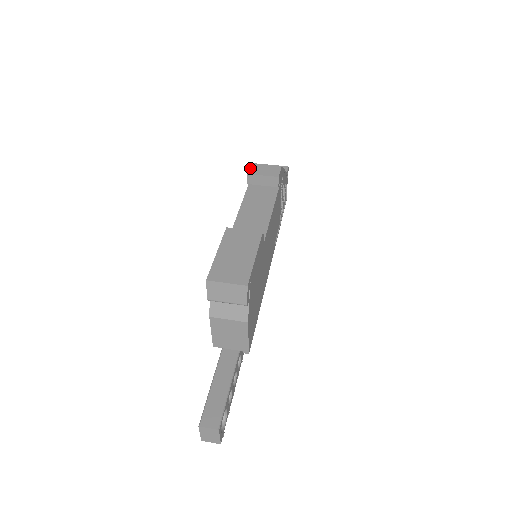
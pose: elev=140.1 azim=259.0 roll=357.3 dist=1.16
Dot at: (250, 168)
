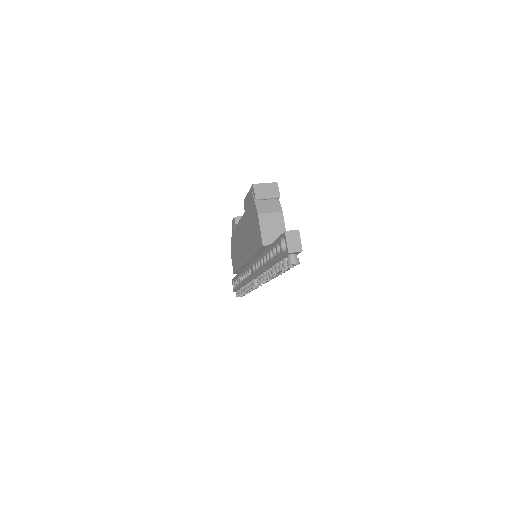
Dot at: occluded
